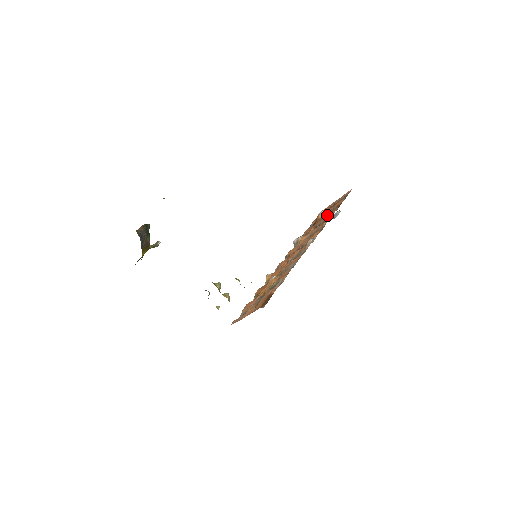
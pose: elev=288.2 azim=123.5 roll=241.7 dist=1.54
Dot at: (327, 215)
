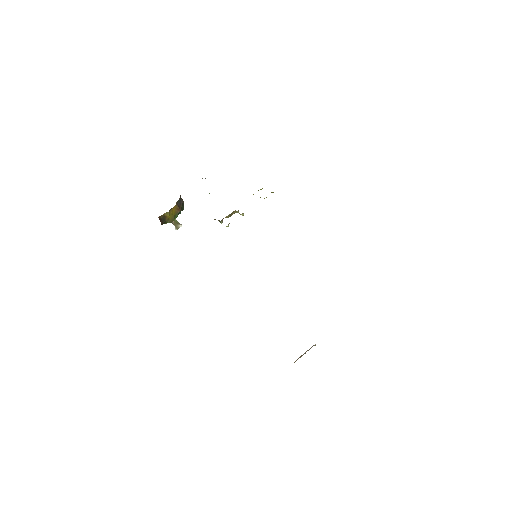
Dot at: occluded
